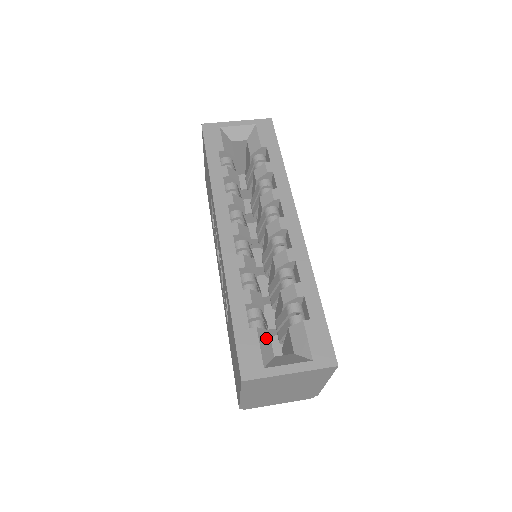
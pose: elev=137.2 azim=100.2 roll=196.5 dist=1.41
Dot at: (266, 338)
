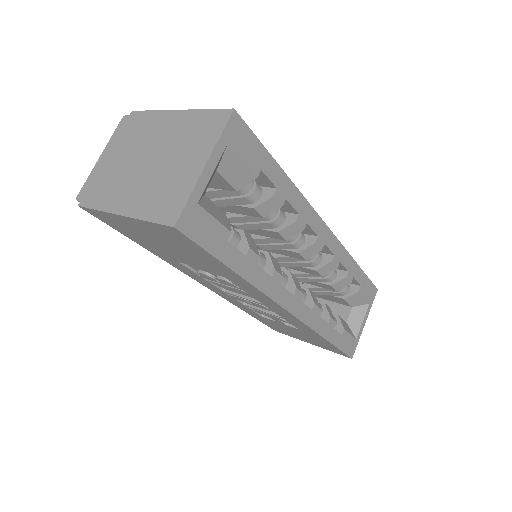
Dot at: (343, 323)
